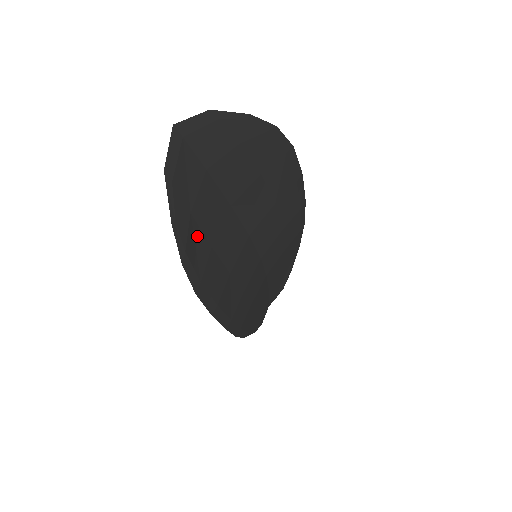
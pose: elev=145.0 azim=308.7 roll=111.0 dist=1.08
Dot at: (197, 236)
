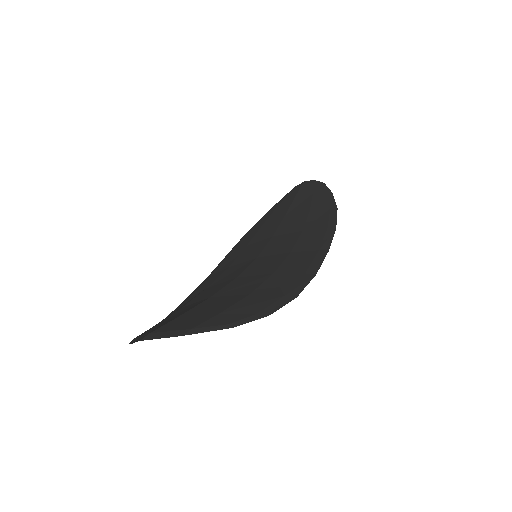
Dot at: occluded
